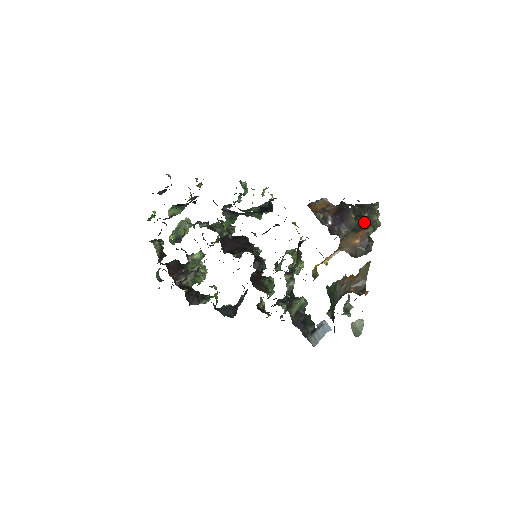
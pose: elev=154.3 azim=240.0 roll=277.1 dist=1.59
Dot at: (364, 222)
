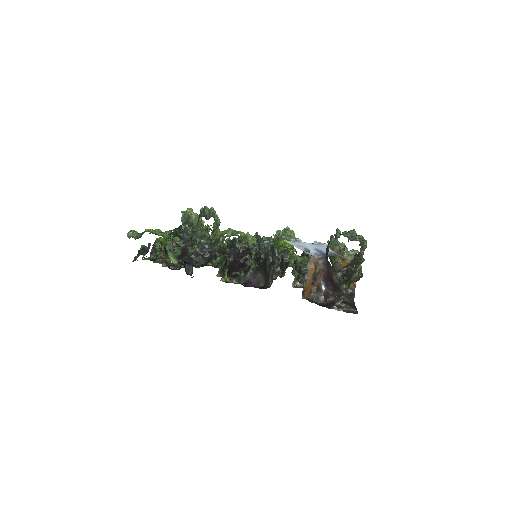
Dot at: (353, 280)
